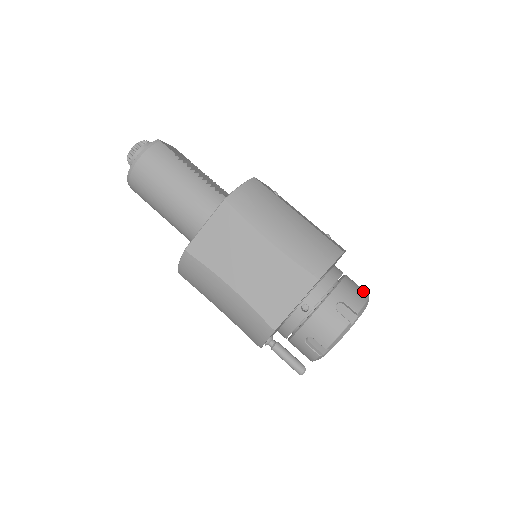
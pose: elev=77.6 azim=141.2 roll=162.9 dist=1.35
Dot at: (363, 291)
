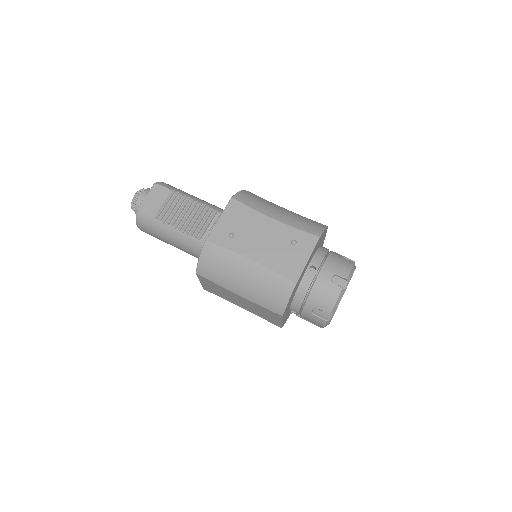
Dot at: (335, 286)
